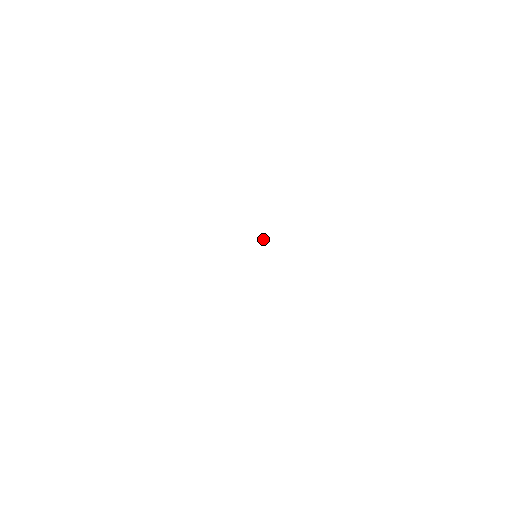
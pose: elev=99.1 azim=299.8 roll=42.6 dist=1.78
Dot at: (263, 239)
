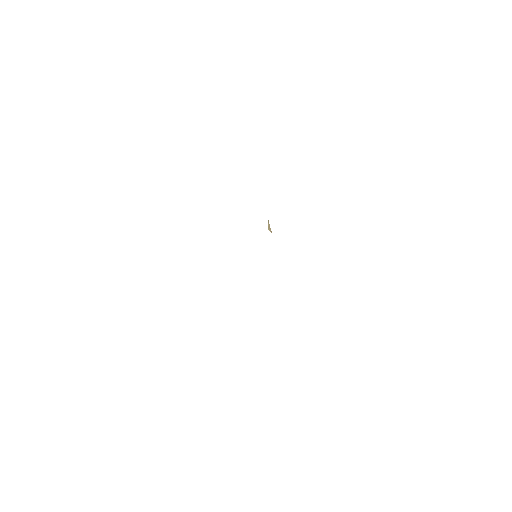
Dot at: (268, 226)
